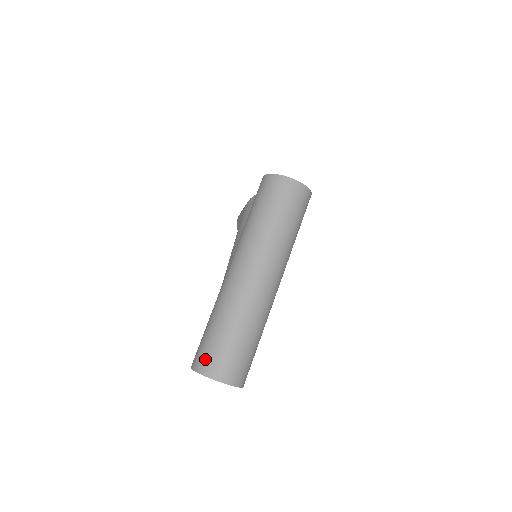
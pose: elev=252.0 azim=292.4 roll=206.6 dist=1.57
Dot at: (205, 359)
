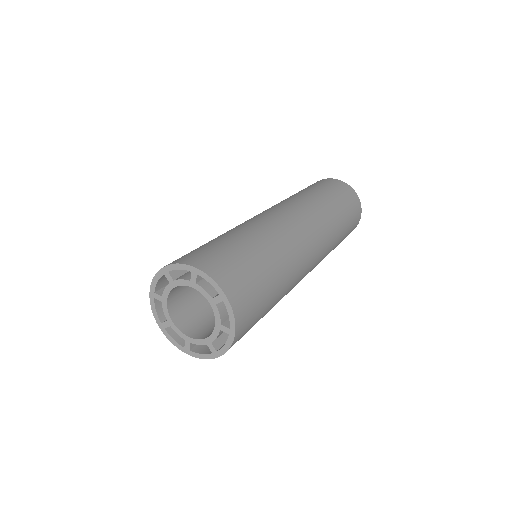
Dot at: (212, 257)
